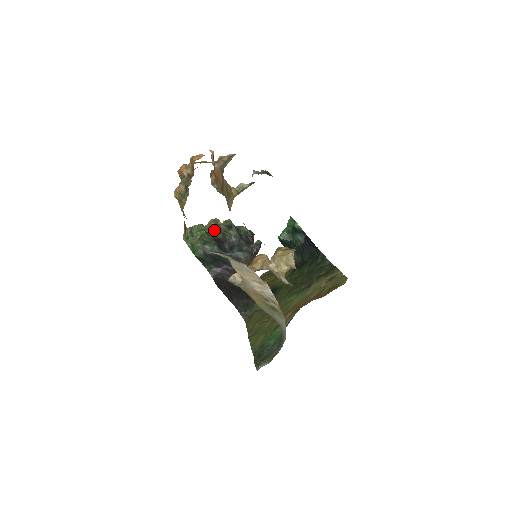
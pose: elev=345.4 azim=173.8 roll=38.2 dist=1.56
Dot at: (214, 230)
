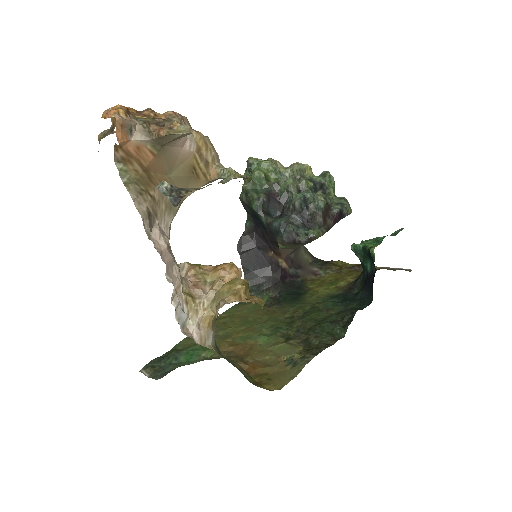
Dot at: (283, 179)
